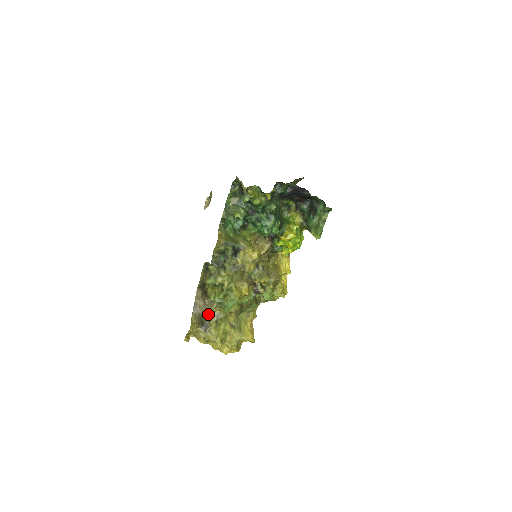
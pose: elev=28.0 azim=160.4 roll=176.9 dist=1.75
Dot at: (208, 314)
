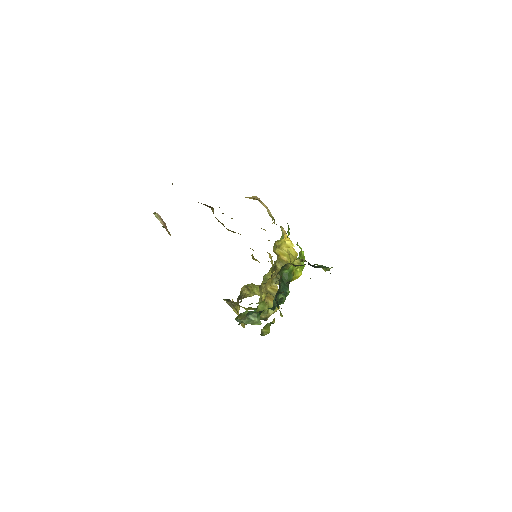
Dot at: (240, 293)
